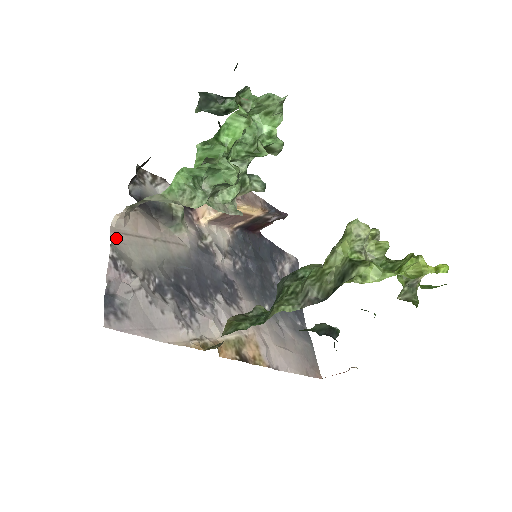
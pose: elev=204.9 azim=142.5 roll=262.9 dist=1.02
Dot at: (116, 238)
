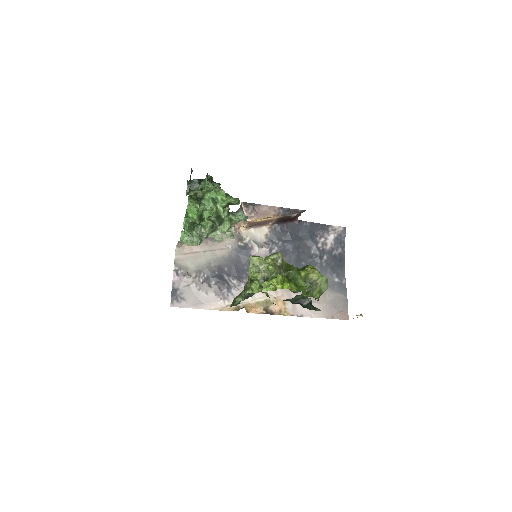
Dot at: (178, 258)
